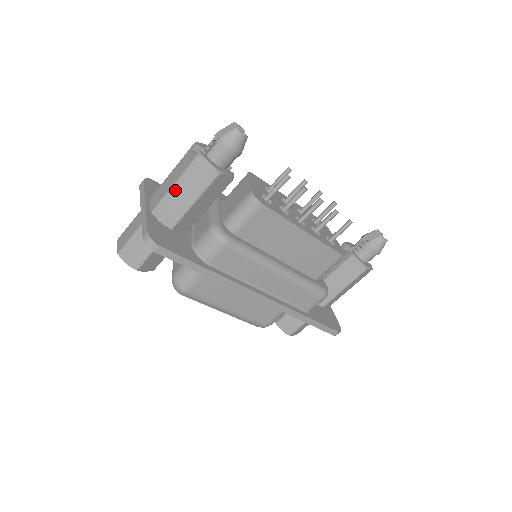
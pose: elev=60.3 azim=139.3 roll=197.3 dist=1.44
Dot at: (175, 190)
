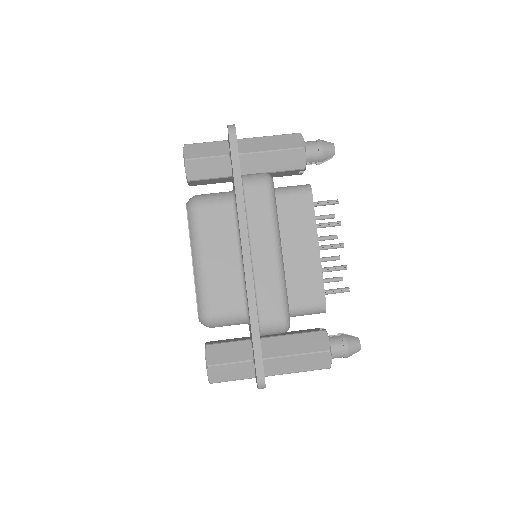
Dot at: (266, 138)
